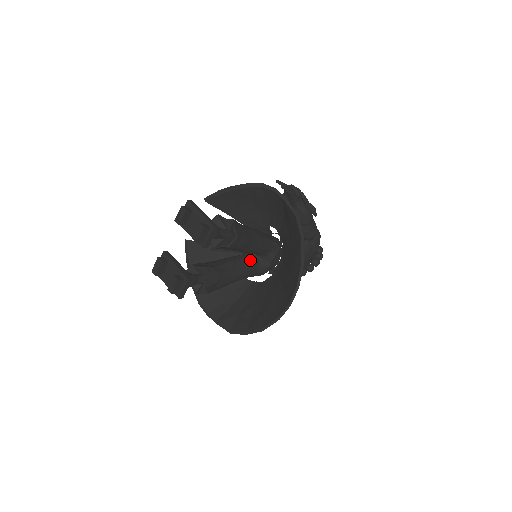
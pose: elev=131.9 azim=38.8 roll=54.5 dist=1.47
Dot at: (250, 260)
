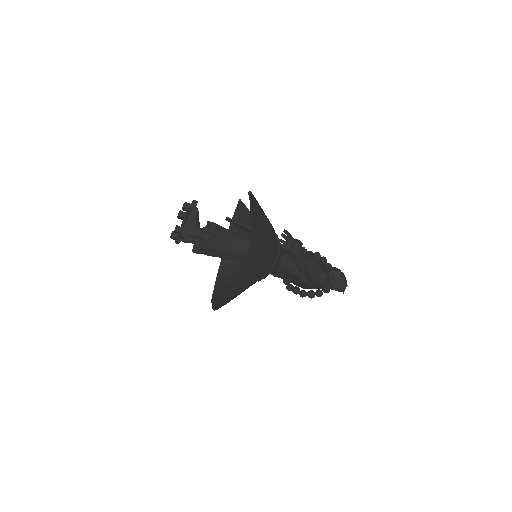
Dot at: occluded
